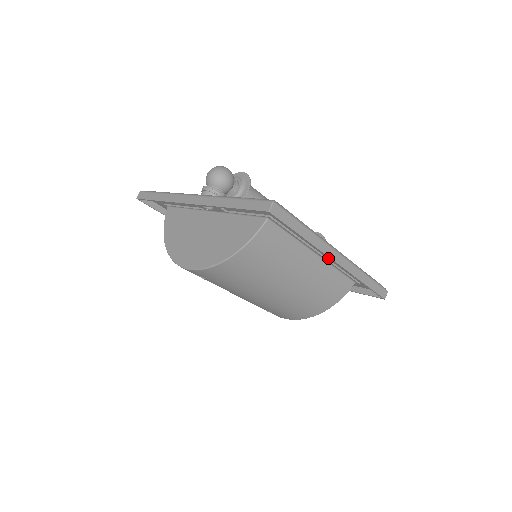
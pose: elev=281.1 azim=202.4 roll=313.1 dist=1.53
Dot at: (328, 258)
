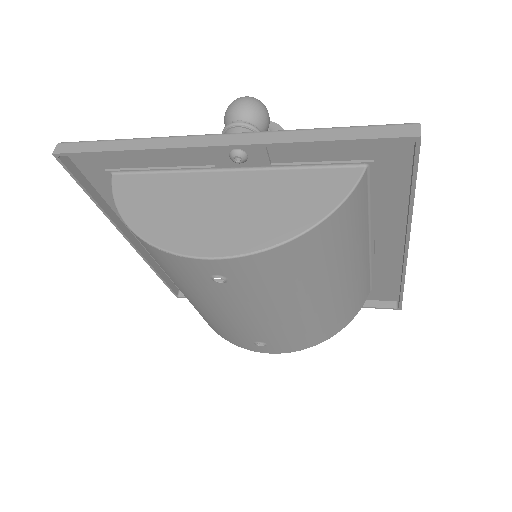
Dot at: (376, 248)
